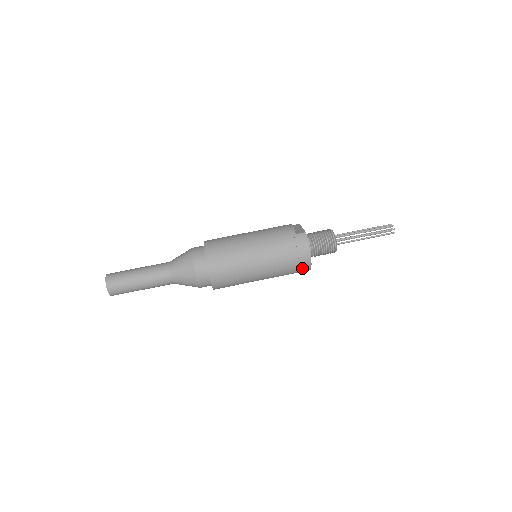
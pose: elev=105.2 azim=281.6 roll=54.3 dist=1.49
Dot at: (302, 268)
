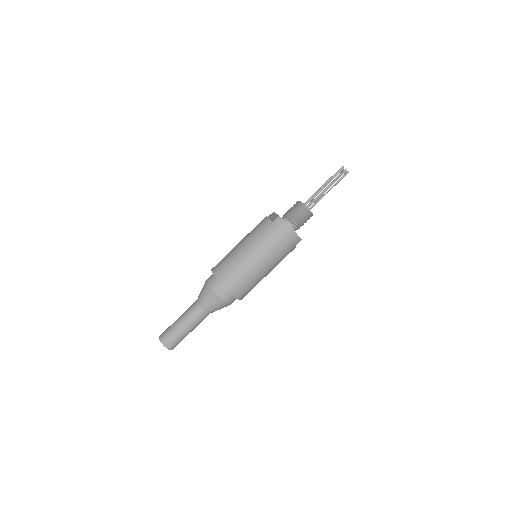
Dot at: (294, 243)
